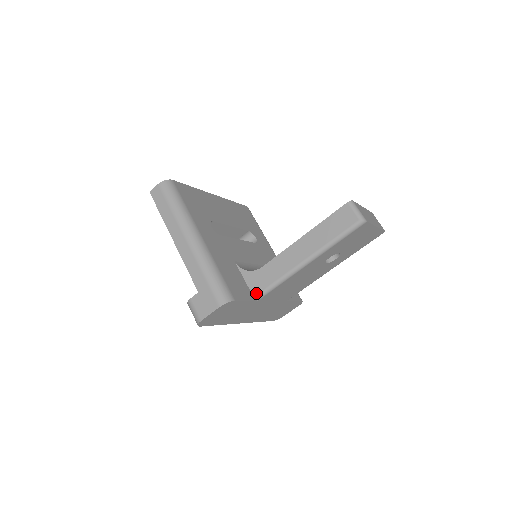
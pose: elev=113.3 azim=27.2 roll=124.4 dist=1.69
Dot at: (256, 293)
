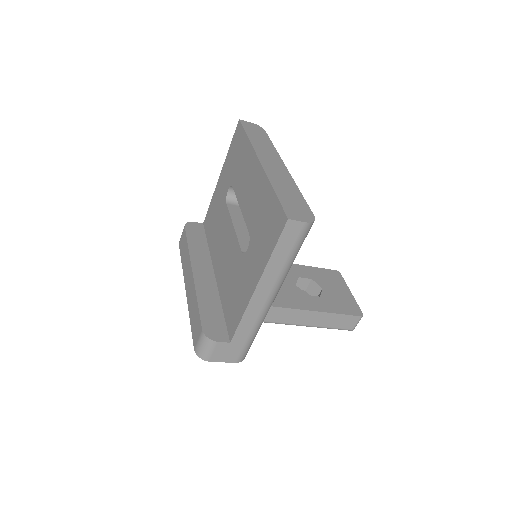
Dot at: occluded
